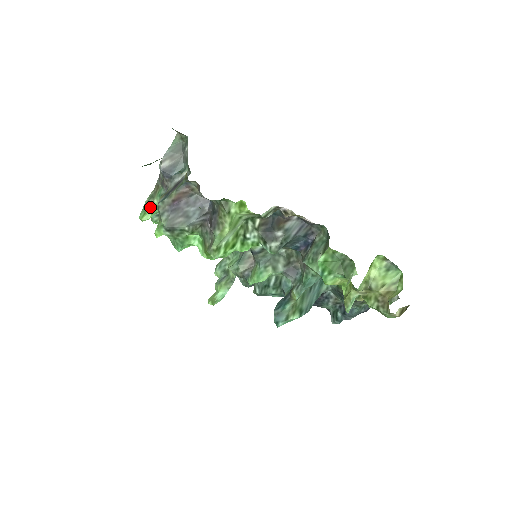
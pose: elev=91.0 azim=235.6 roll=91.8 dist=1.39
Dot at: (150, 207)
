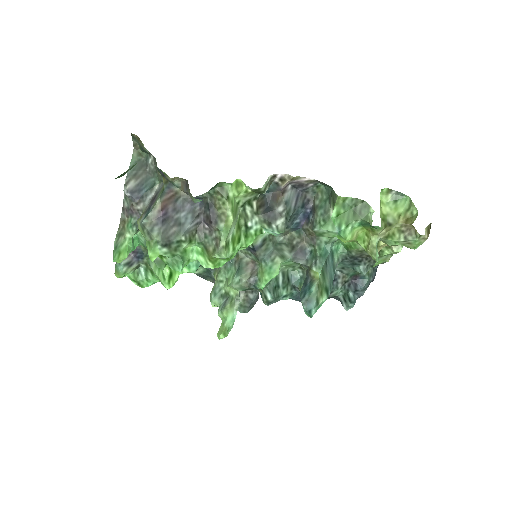
Dot at: (123, 244)
